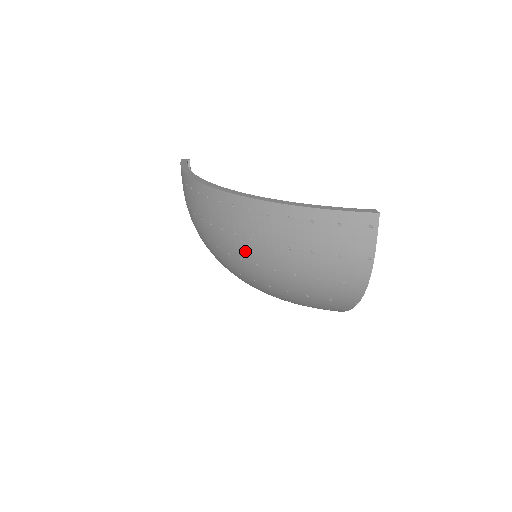
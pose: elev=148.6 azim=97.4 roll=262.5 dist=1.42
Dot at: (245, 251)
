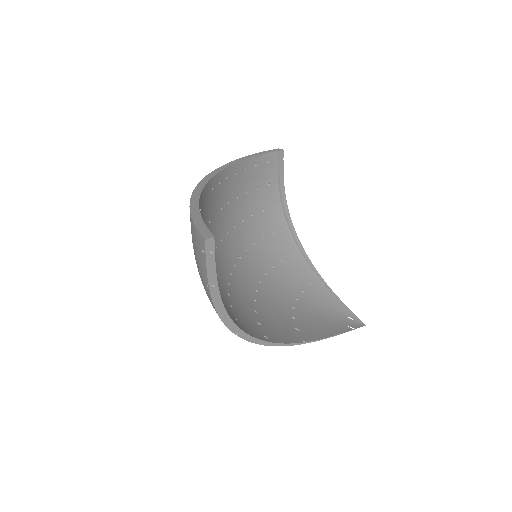
Dot at: occluded
